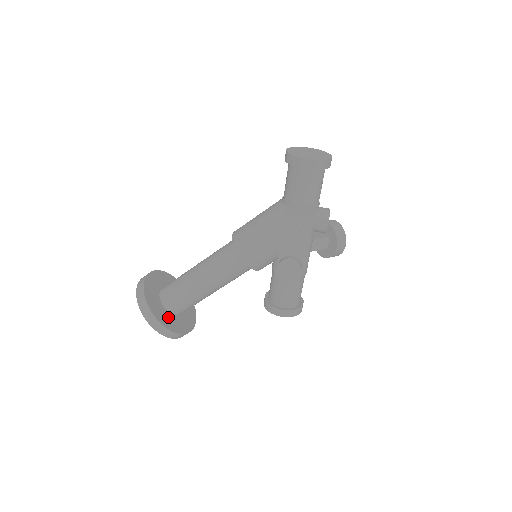
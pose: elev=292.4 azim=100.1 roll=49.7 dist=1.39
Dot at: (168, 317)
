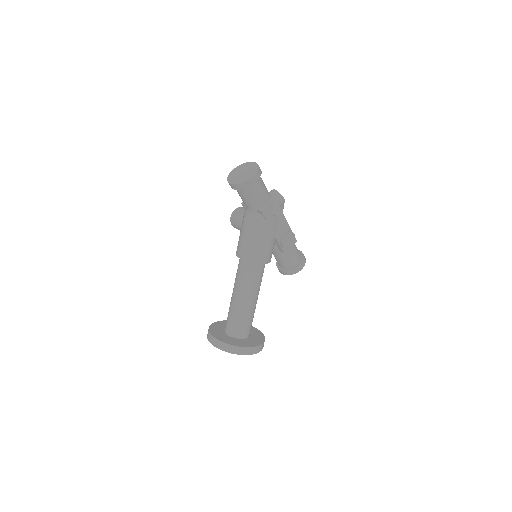
Dot at: (250, 341)
